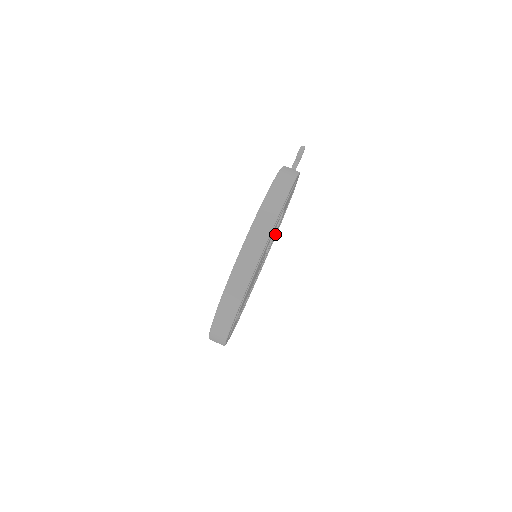
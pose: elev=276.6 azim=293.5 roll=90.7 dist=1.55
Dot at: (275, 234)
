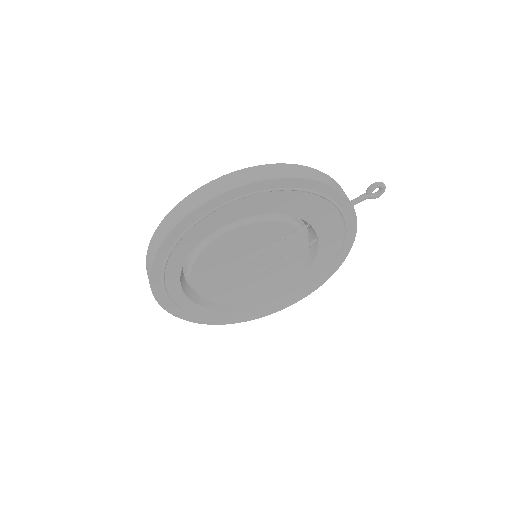
Dot at: (316, 271)
